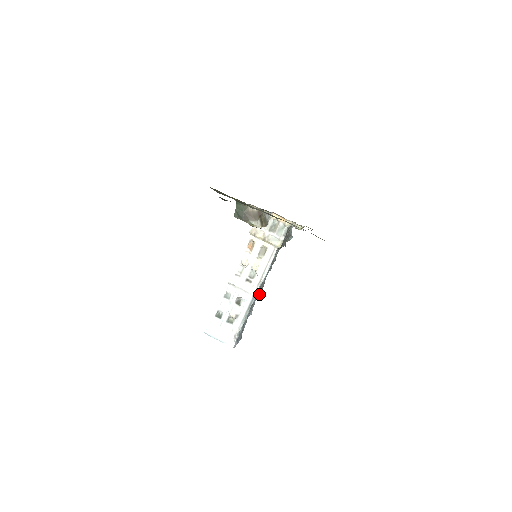
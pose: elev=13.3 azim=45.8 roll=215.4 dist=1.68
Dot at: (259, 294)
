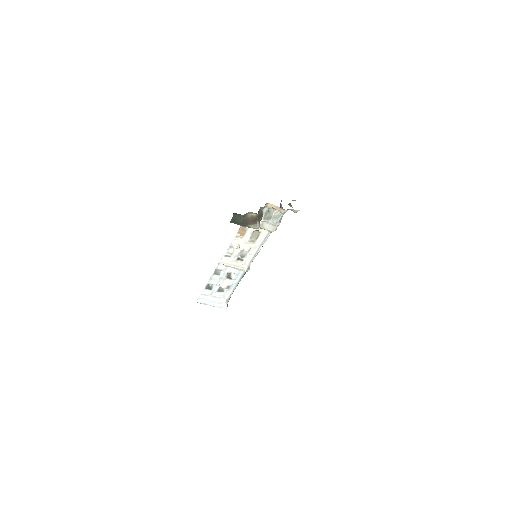
Dot at: occluded
